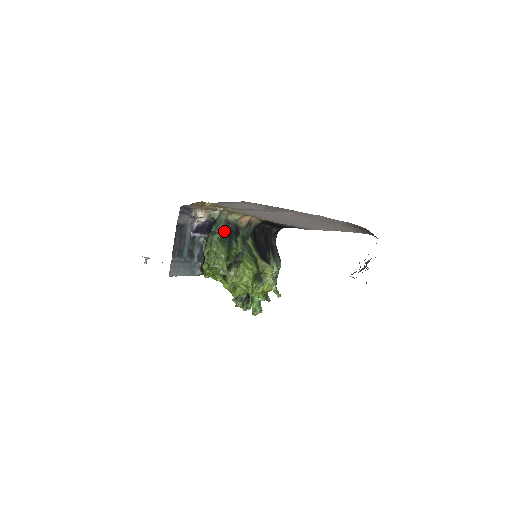
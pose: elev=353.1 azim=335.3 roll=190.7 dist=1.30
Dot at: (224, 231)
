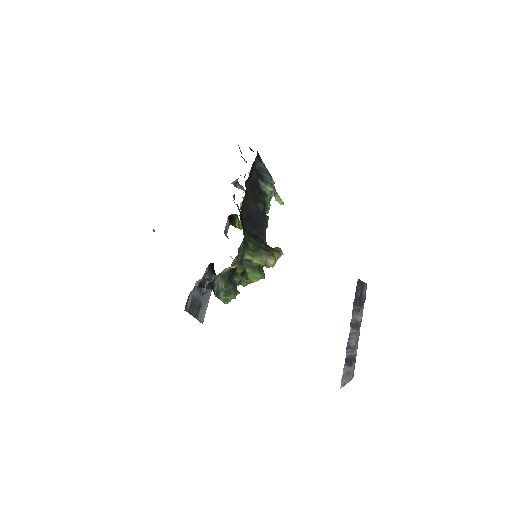
Dot at: (225, 286)
